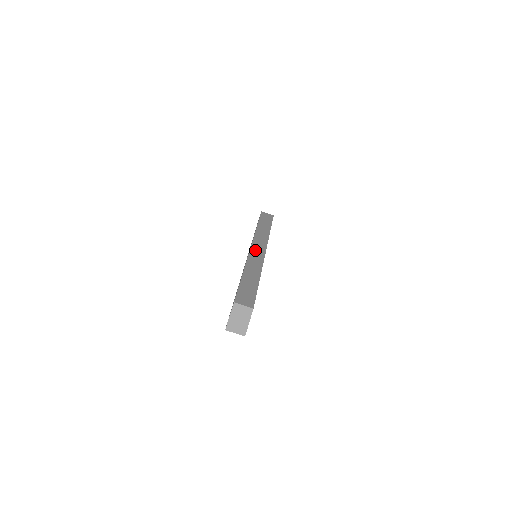
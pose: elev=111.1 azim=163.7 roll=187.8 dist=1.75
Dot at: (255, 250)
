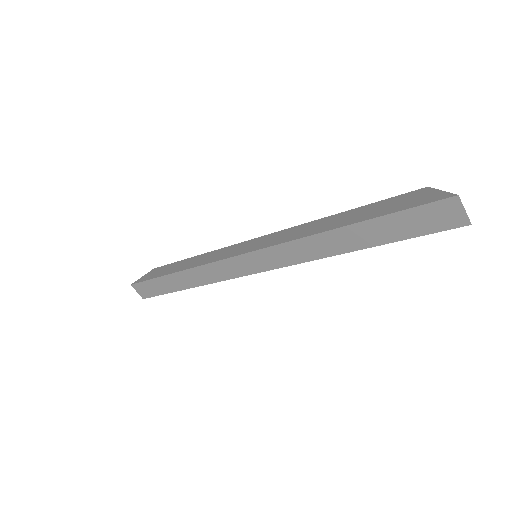
Dot at: occluded
